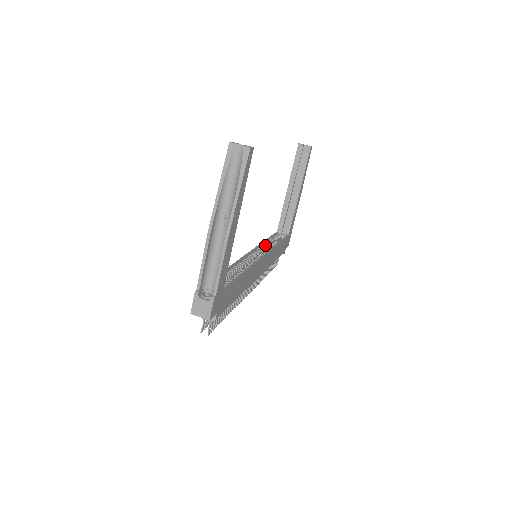
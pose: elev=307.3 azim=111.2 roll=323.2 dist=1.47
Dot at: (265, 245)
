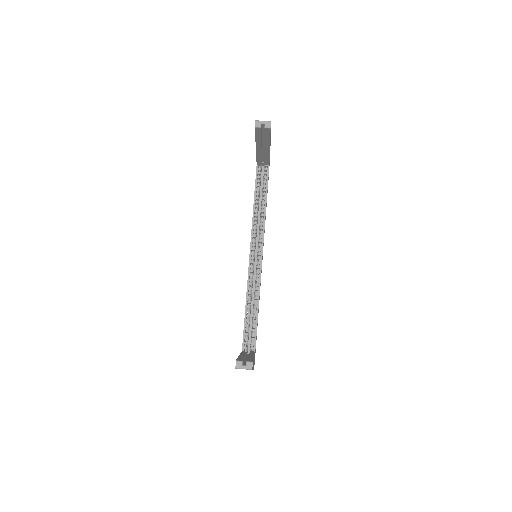
Dot at: (256, 219)
